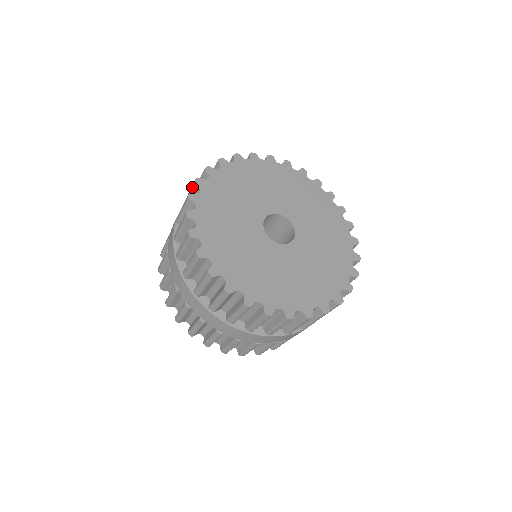
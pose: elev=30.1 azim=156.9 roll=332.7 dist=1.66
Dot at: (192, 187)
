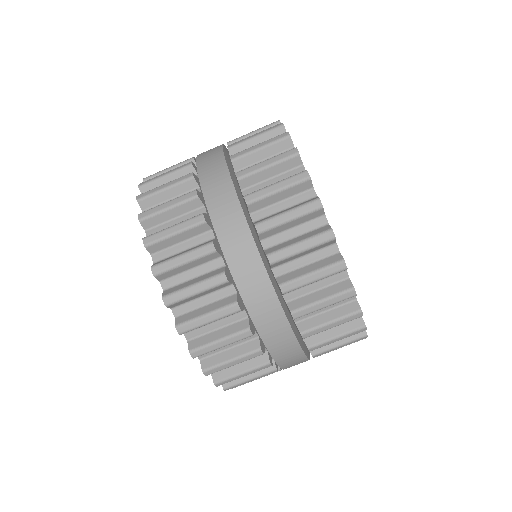
Dot at: occluded
